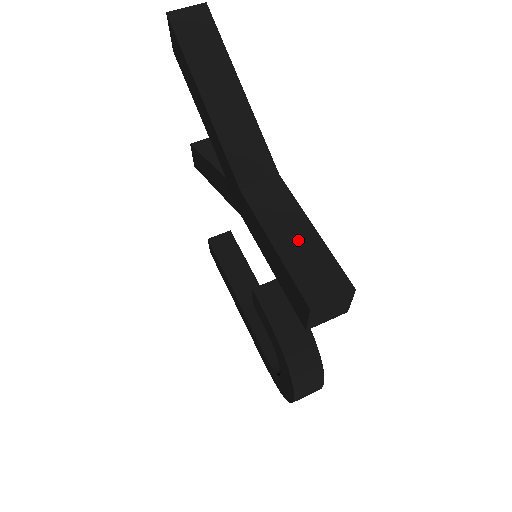
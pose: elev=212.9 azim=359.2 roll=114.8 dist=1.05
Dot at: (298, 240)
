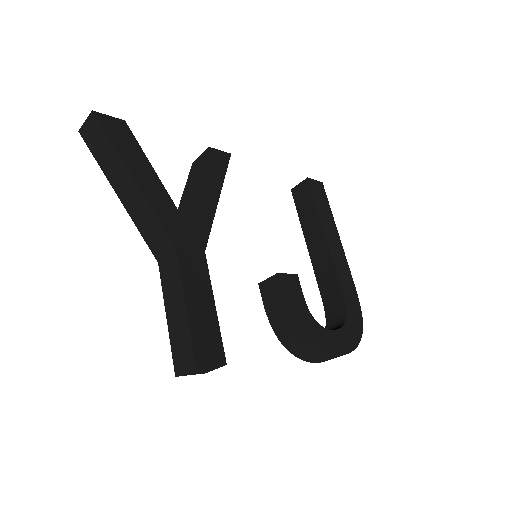
Dot at: (177, 316)
